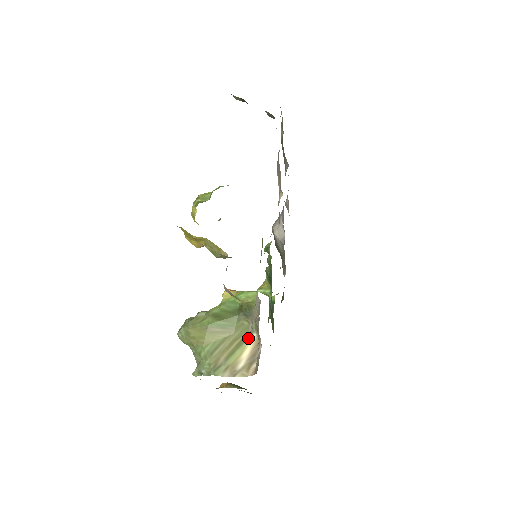
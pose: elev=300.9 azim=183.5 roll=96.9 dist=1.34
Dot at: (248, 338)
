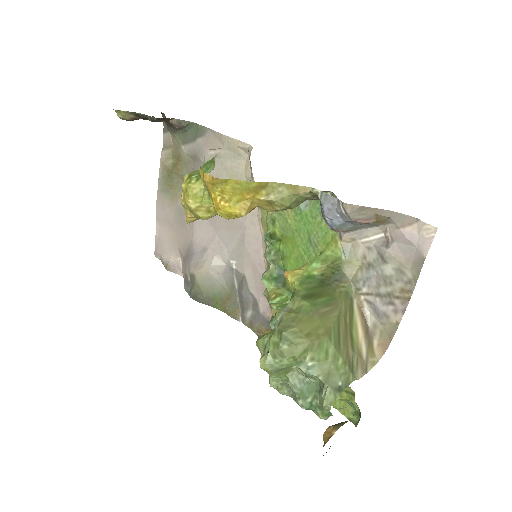
Dot at: (353, 309)
